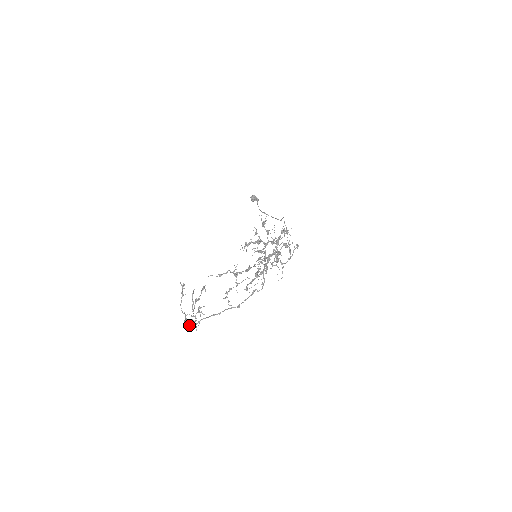
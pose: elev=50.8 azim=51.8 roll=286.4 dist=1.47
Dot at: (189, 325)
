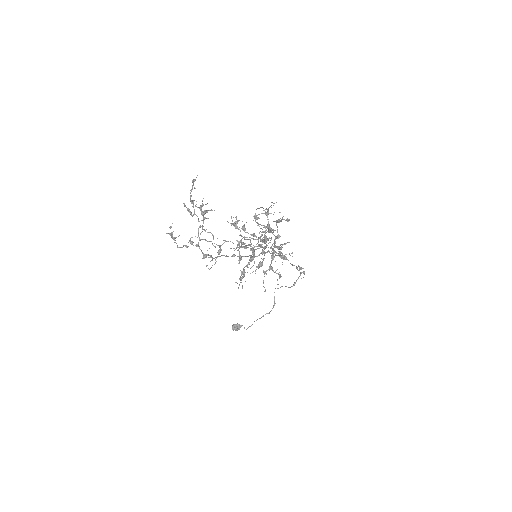
Dot at: (201, 250)
